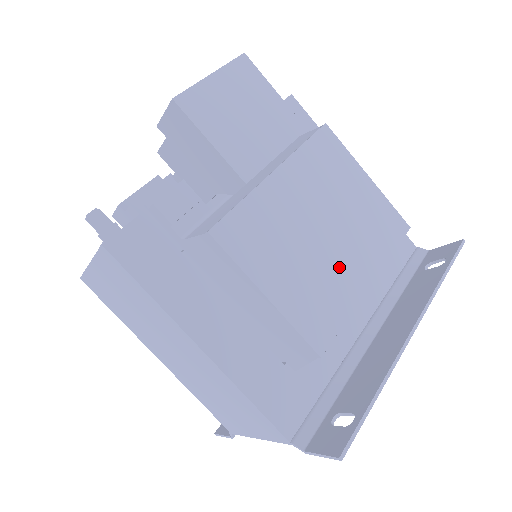
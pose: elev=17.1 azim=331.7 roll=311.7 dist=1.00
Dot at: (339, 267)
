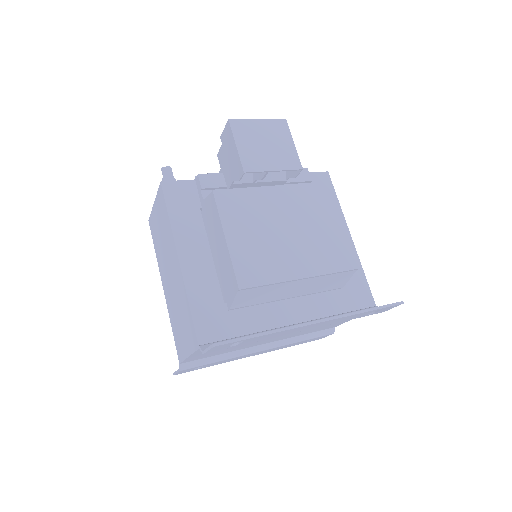
Dot at: (285, 255)
